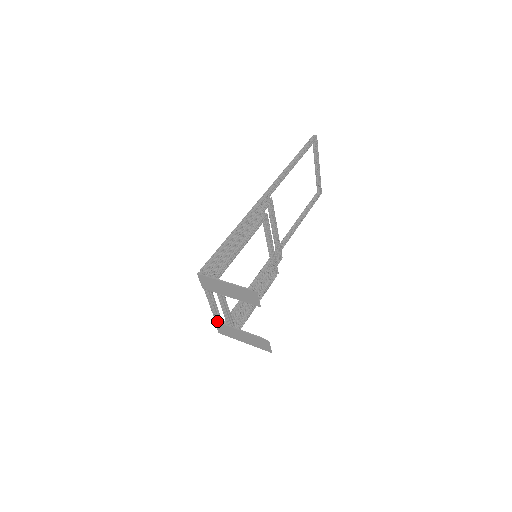
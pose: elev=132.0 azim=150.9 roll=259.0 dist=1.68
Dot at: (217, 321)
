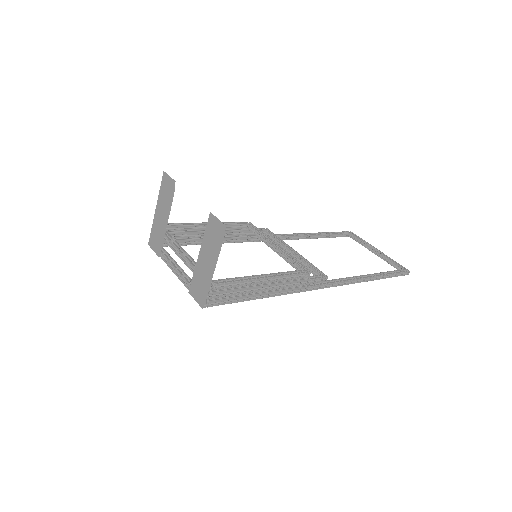
Dot at: (190, 289)
